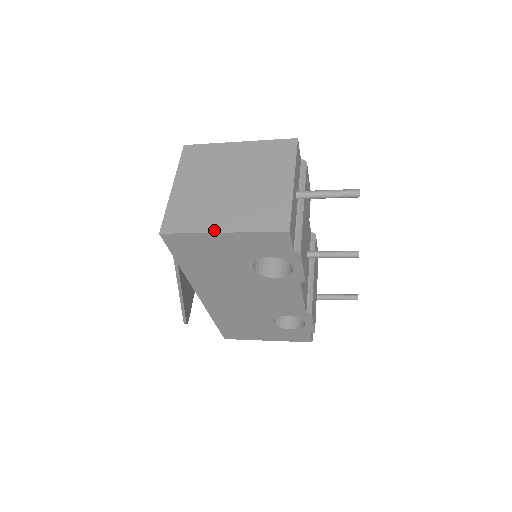
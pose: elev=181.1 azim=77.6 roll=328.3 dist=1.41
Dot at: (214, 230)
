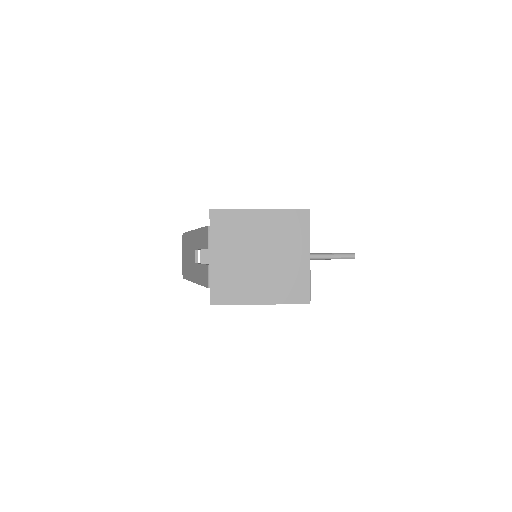
Dot at: (254, 302)
